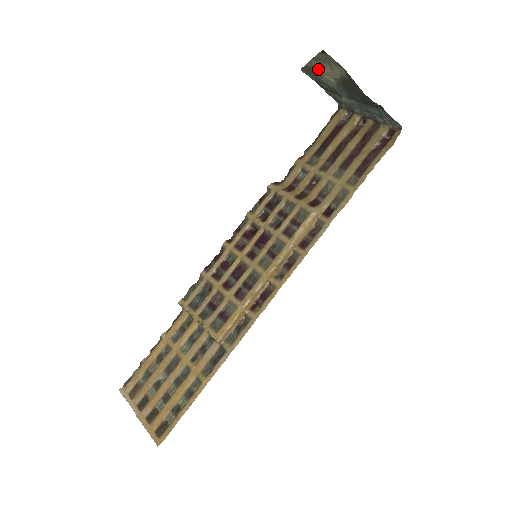
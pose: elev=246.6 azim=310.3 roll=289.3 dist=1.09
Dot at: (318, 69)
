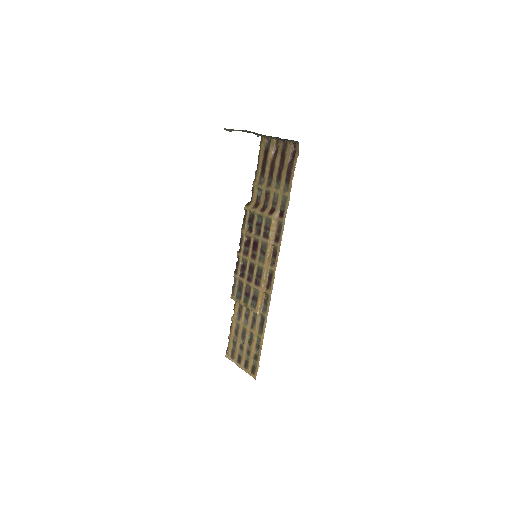
Dot at: occluded
